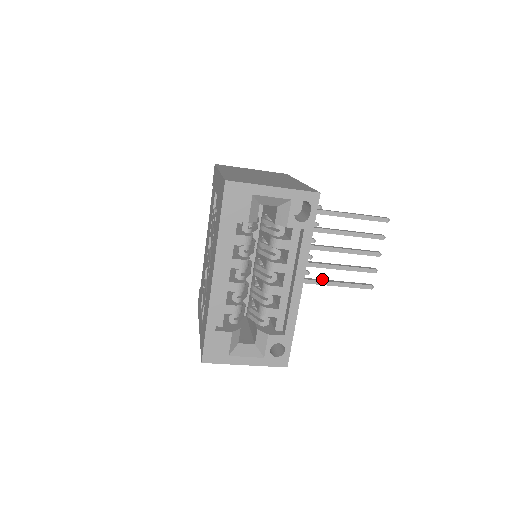
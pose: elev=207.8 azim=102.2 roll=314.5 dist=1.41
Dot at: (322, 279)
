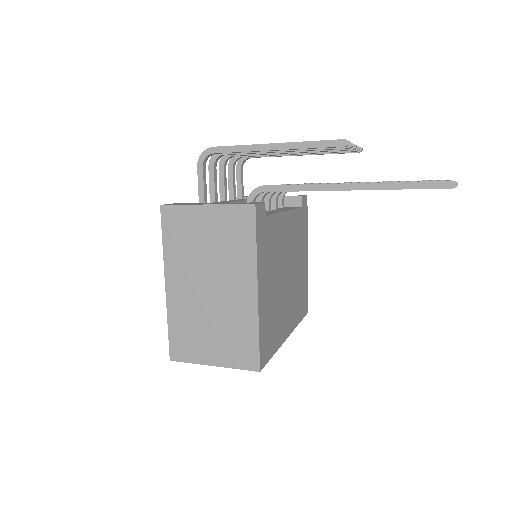
Dot at: occluded
